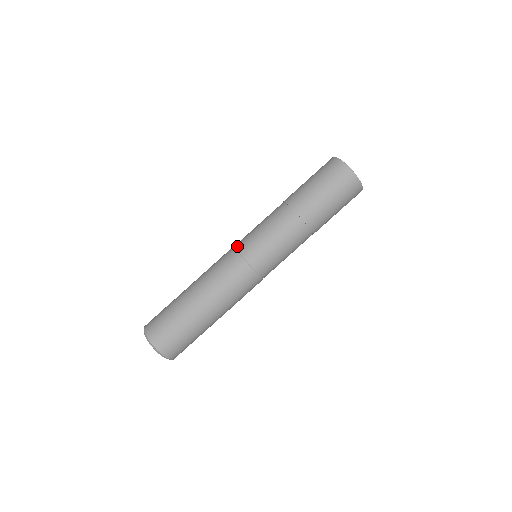
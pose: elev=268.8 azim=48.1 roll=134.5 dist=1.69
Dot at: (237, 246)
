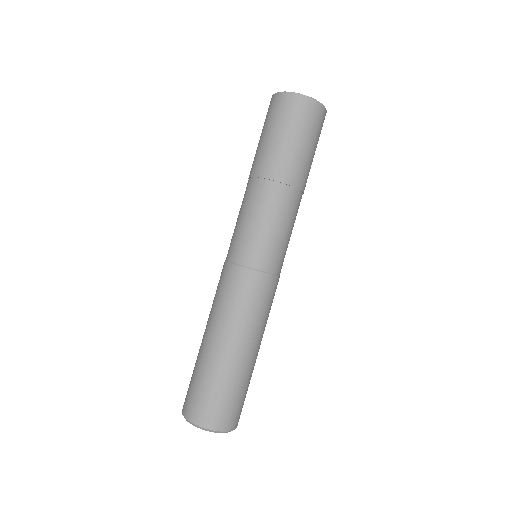
Dot at: occluded
